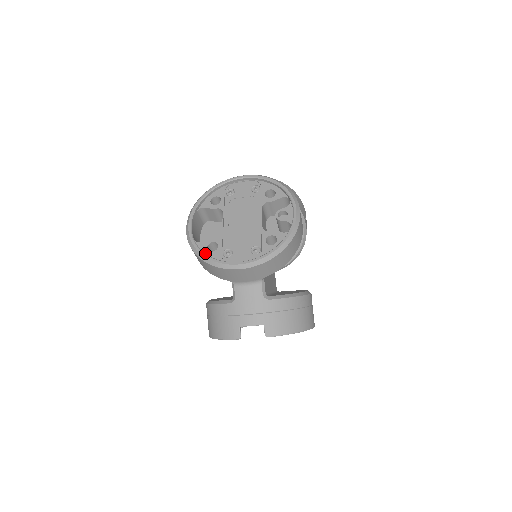
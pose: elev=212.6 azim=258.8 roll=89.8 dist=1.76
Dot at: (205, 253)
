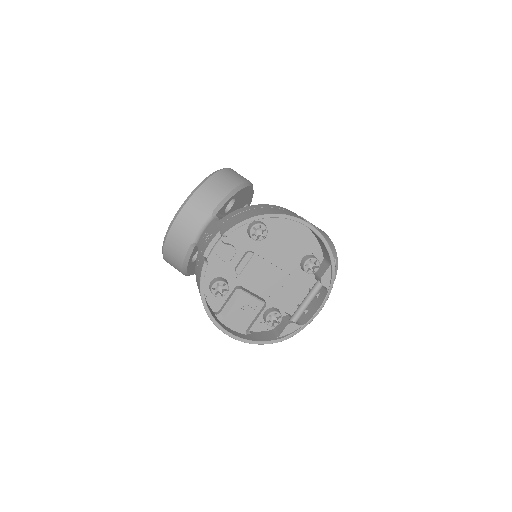
Dot at: occluded
